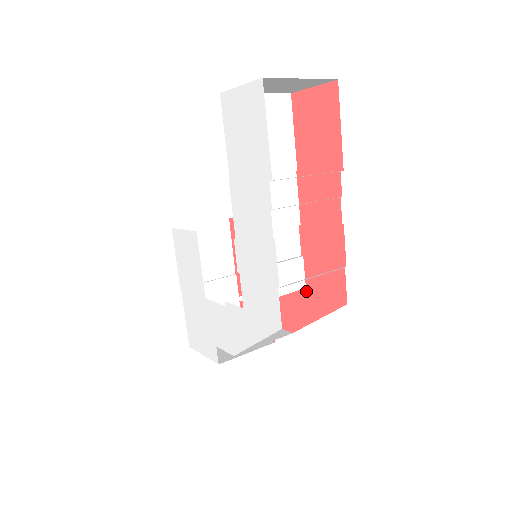
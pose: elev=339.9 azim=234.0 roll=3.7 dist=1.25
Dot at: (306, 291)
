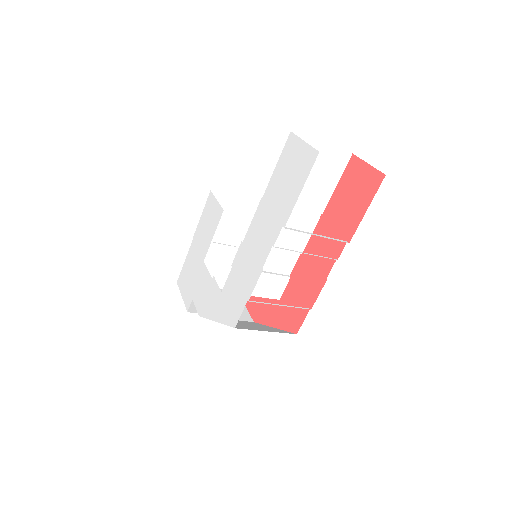
Dot at: (278, 302)
